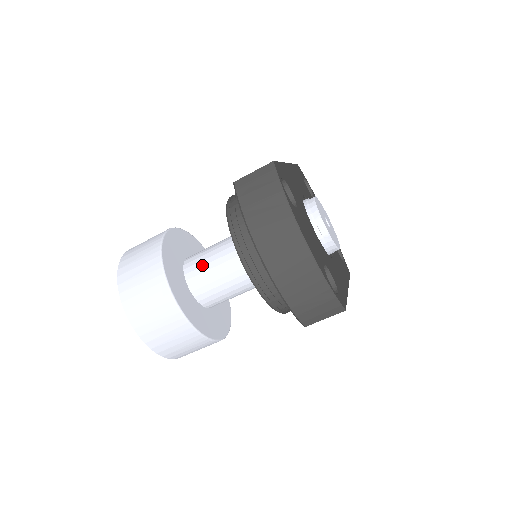
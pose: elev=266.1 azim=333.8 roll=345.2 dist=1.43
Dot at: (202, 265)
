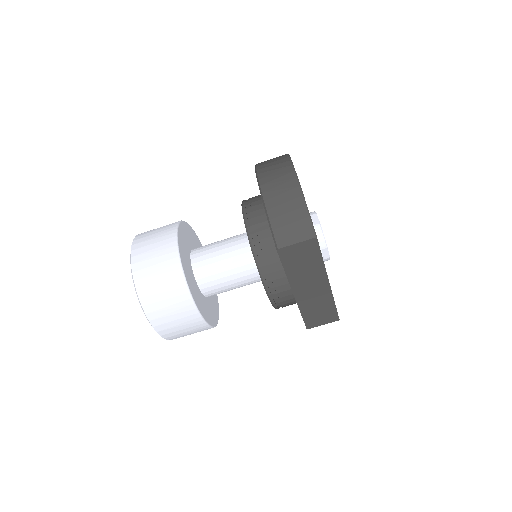
Dot at: (209, 244)
